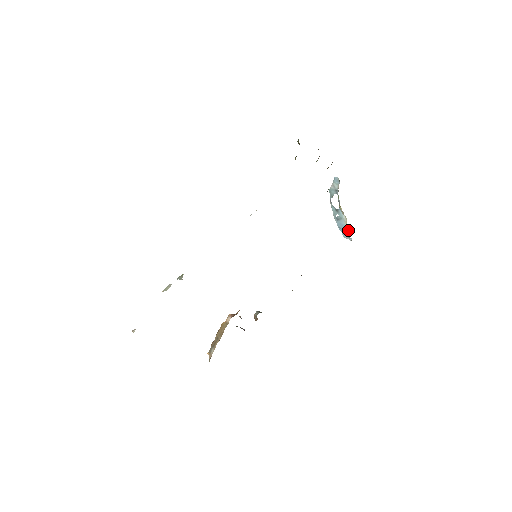
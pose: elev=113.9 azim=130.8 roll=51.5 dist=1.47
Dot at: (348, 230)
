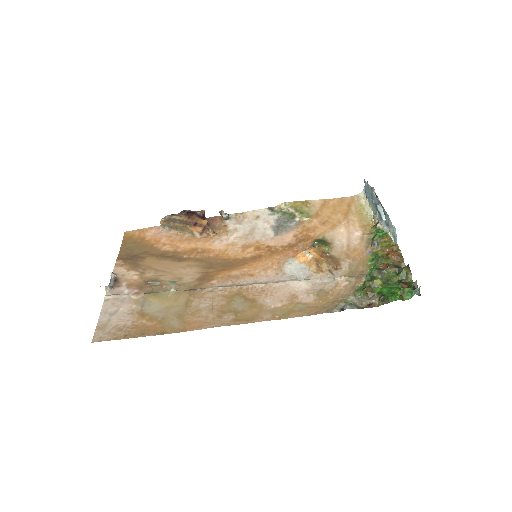
Dot at: (368, 200)
